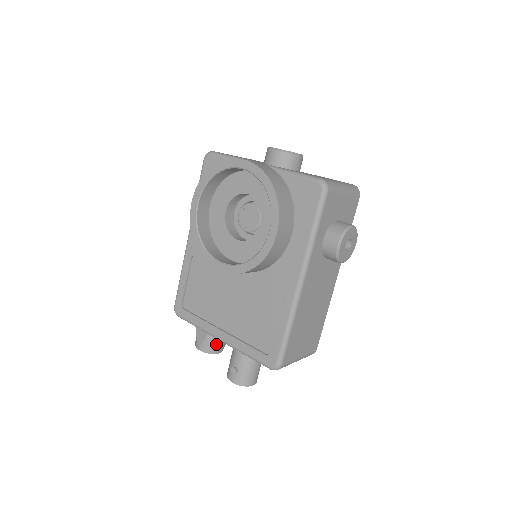
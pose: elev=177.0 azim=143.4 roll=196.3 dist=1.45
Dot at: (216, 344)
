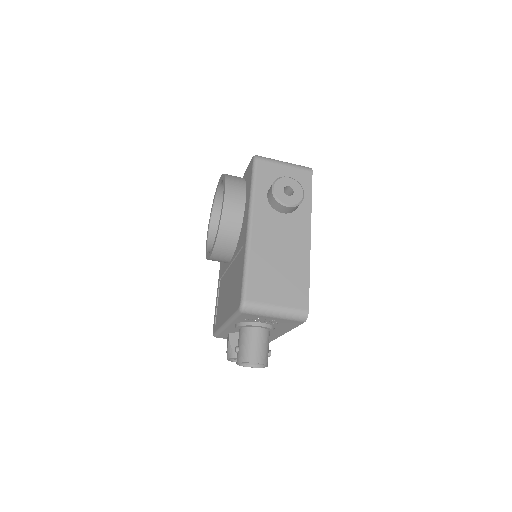
Dot at: occluded
